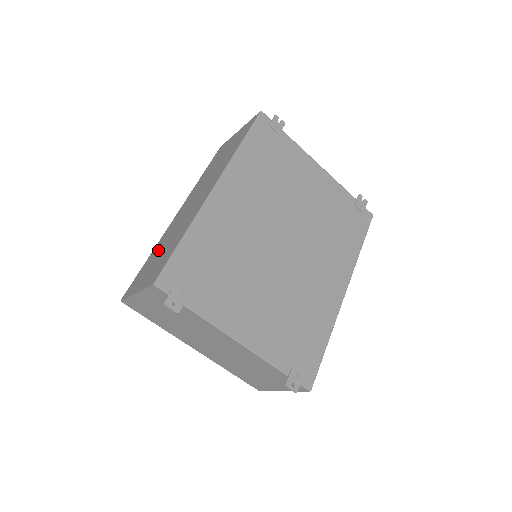
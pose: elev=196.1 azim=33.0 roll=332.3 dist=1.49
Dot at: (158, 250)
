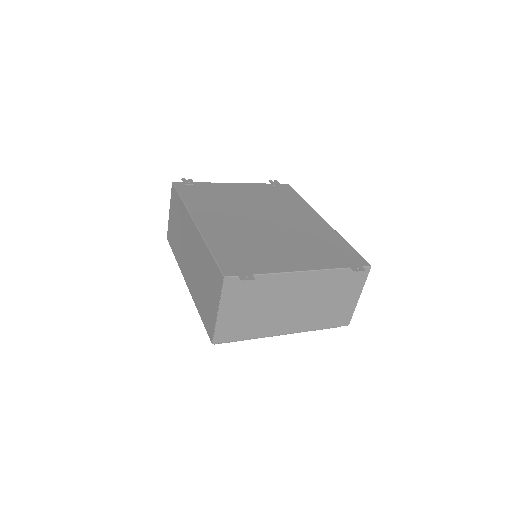
Dot at: (200, 294)
